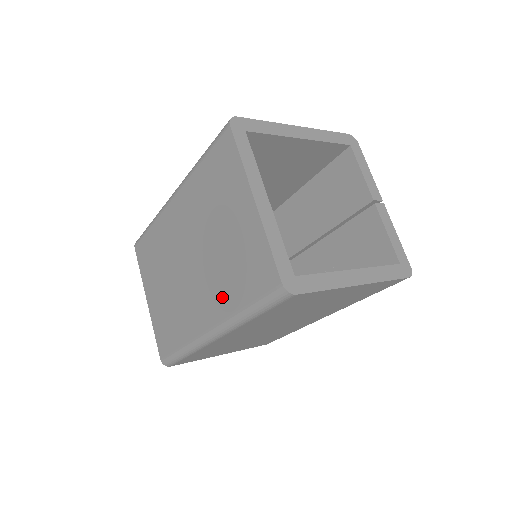
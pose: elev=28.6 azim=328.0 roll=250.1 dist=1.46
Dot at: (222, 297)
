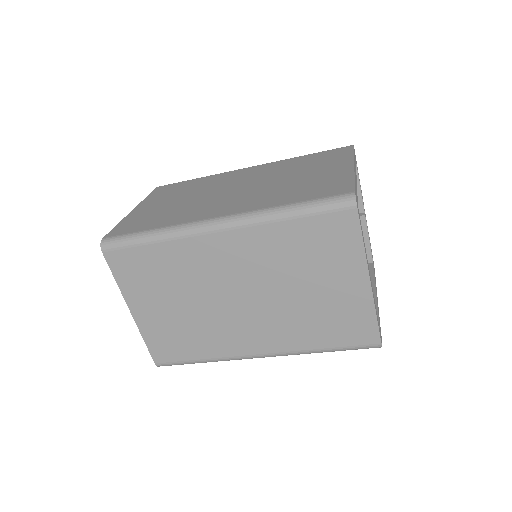
Dot at: (293, 337)
